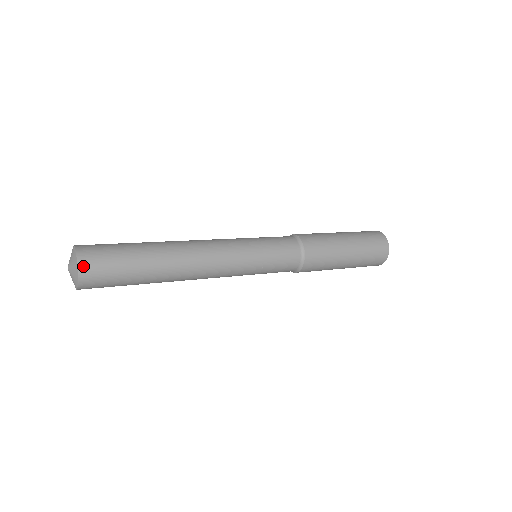
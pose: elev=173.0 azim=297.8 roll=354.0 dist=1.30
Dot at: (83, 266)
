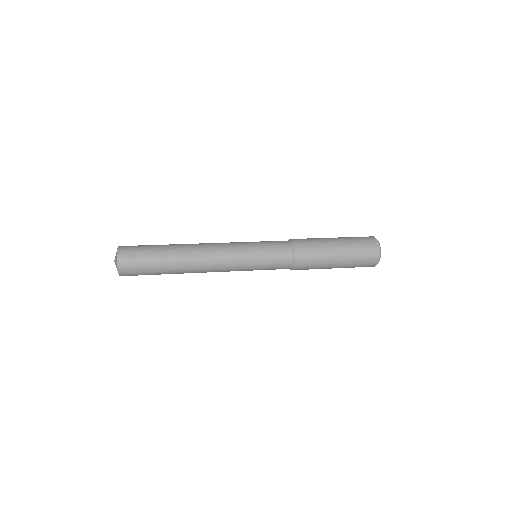
Dot at: (121, 268)
